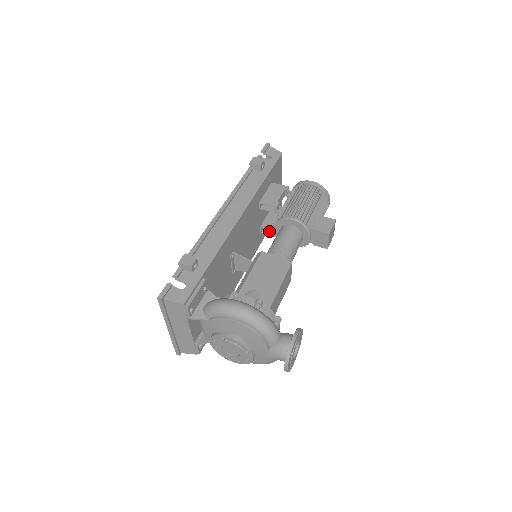
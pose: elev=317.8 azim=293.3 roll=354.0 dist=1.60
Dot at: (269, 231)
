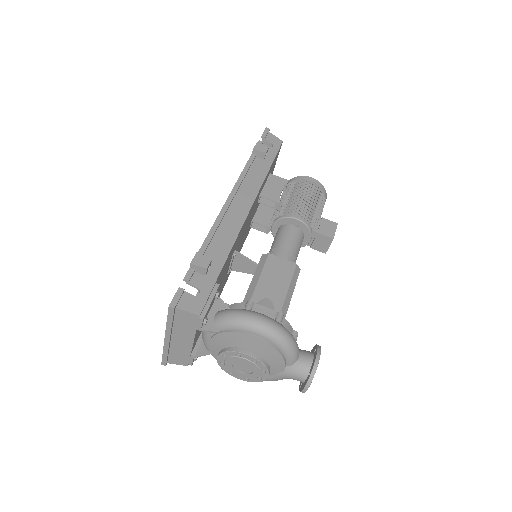
Dot at: (259, 226)
